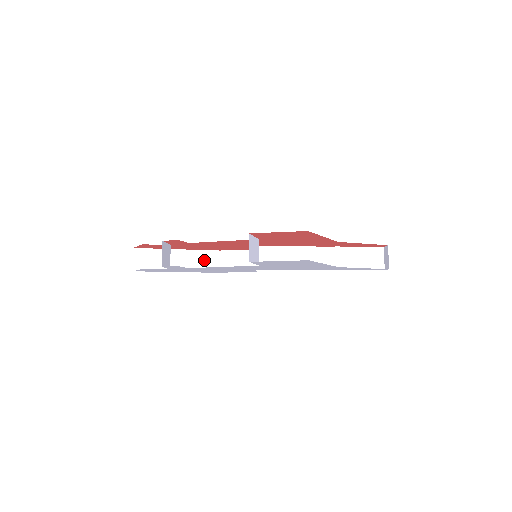
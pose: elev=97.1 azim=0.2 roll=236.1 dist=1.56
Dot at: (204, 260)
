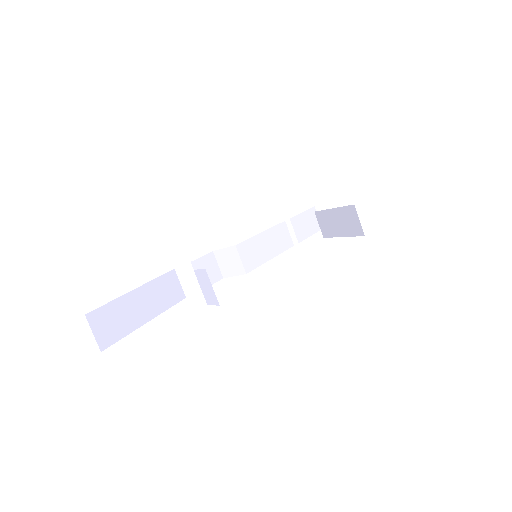
Dot at: (166, 289)
